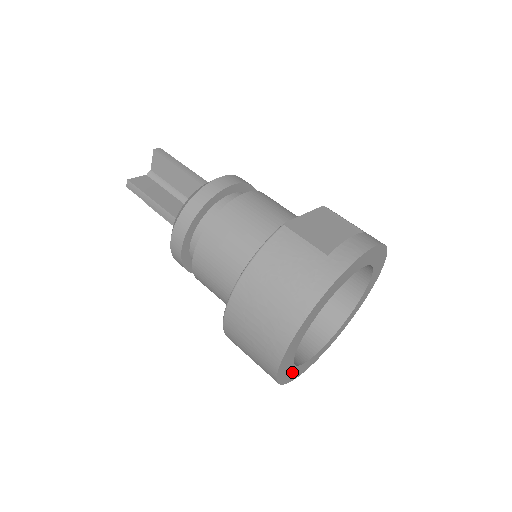
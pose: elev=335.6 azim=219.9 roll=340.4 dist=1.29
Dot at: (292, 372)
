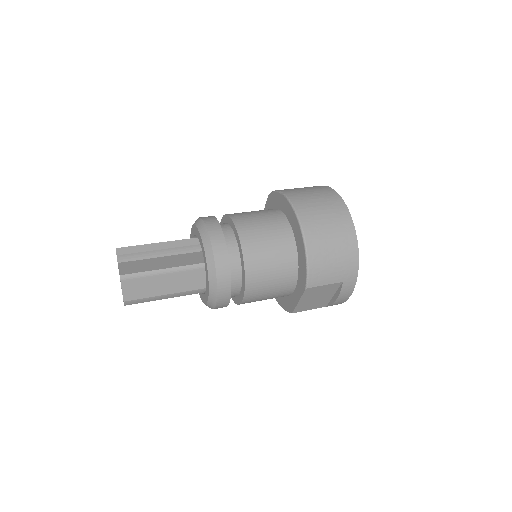
Dot at: occluded
